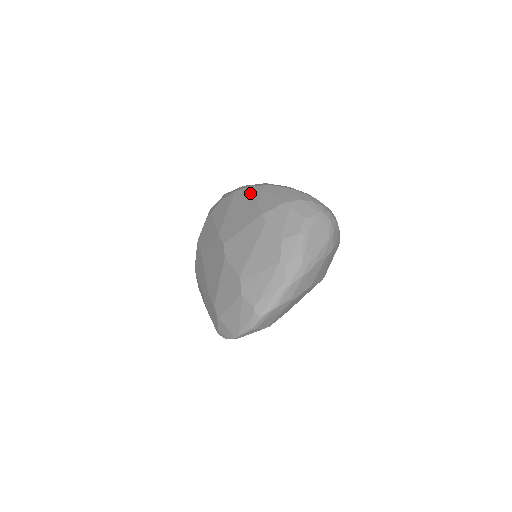
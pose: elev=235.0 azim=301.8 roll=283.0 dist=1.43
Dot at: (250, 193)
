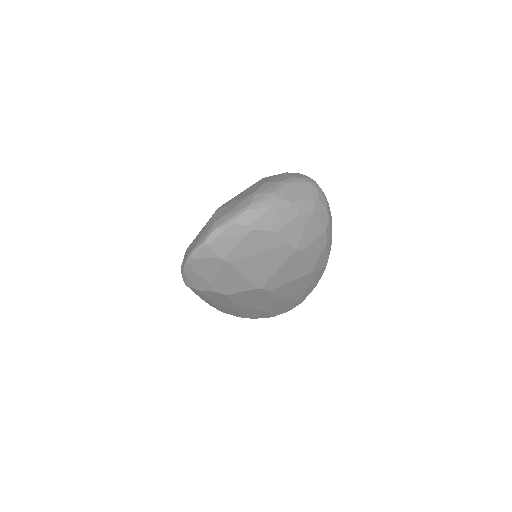
Dot at: occluded
